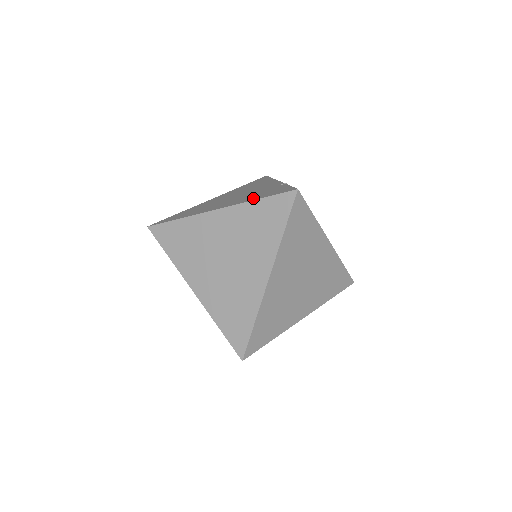
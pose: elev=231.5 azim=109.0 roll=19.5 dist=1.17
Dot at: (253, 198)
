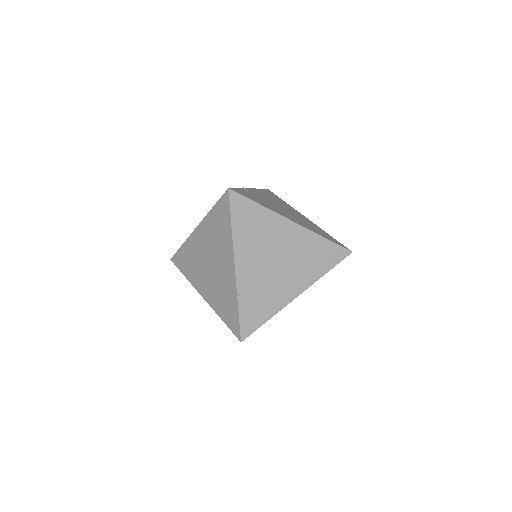
Dot at: occluded
